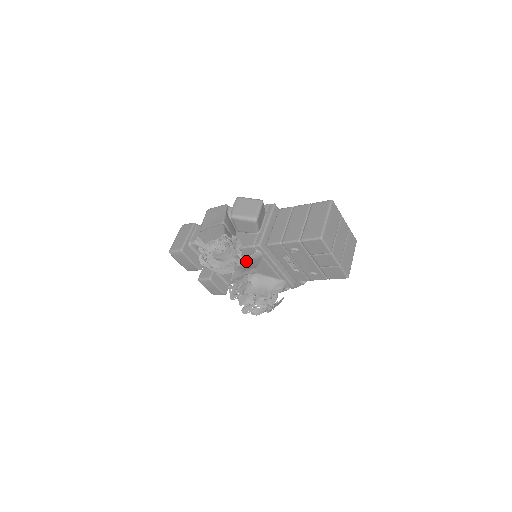
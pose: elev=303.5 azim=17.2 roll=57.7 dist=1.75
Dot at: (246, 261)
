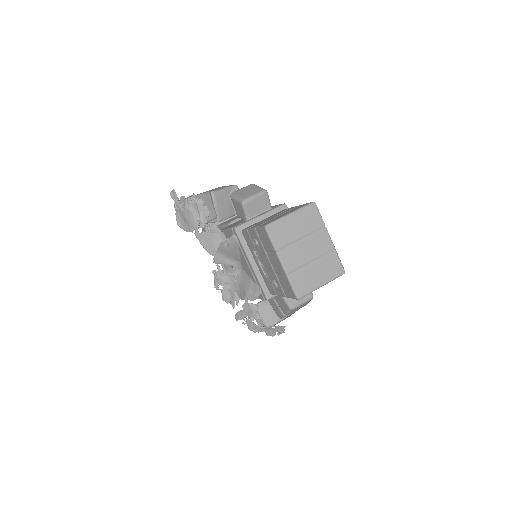
Dot at: (225, 244)
